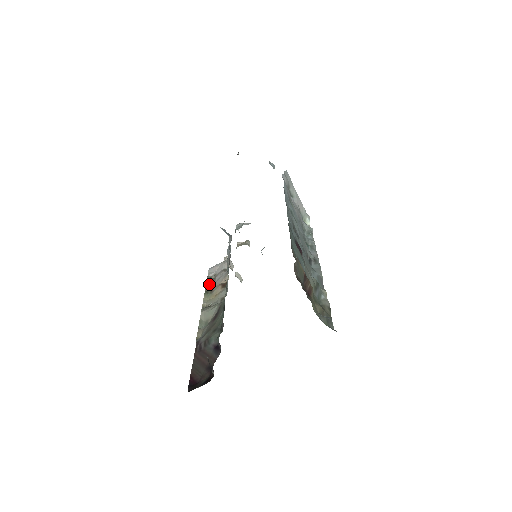
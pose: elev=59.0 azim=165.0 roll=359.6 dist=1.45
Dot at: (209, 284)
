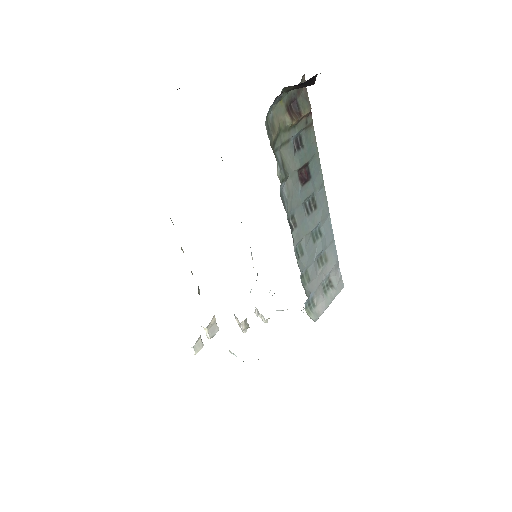
Dot at: occluded
